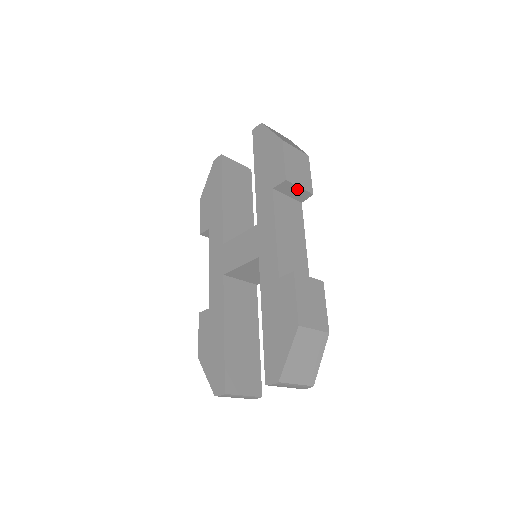
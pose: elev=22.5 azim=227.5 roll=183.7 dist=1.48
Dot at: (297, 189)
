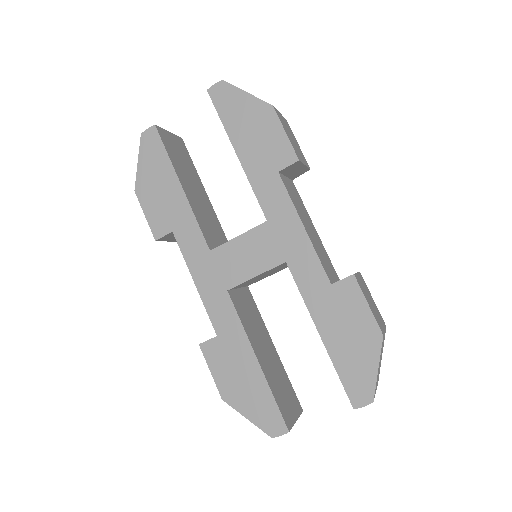
Dot at: (300, 167)
